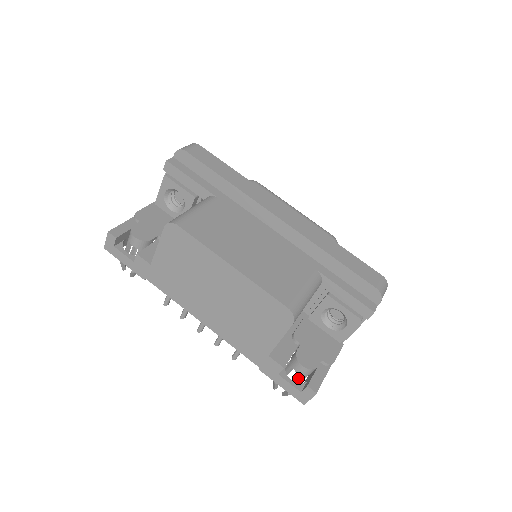
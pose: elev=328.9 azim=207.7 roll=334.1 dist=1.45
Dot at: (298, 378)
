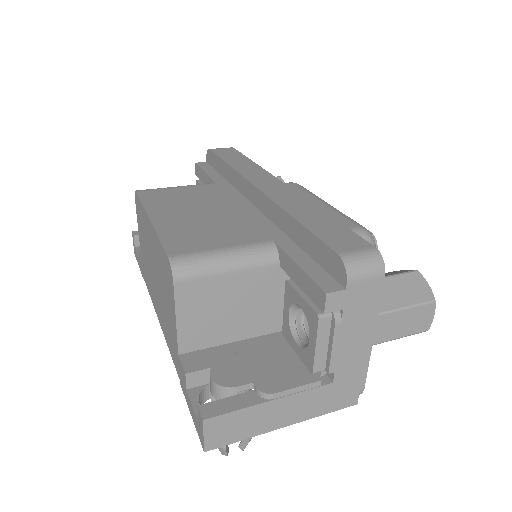
Dot at: occluded
